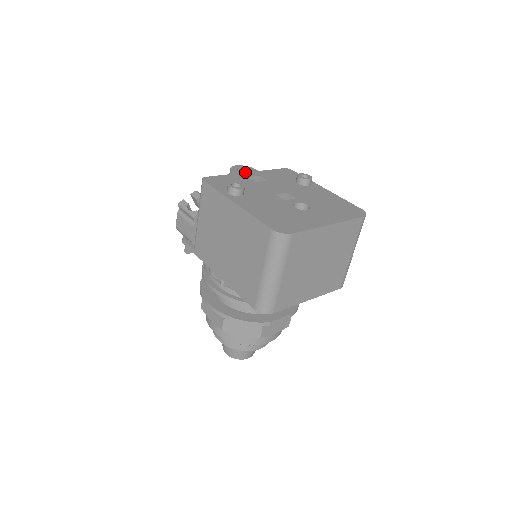
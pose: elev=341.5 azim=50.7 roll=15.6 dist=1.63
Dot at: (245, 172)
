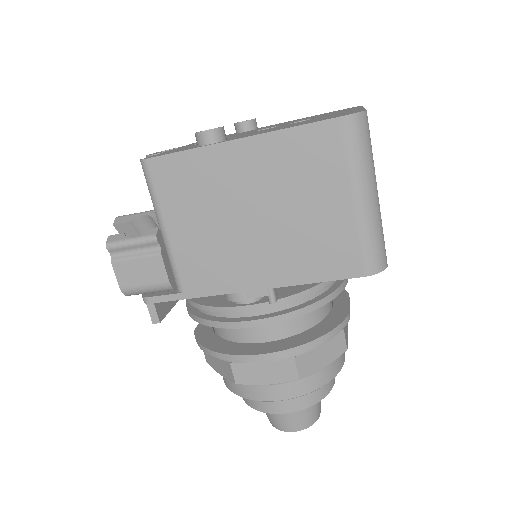
Dot at: occluded
